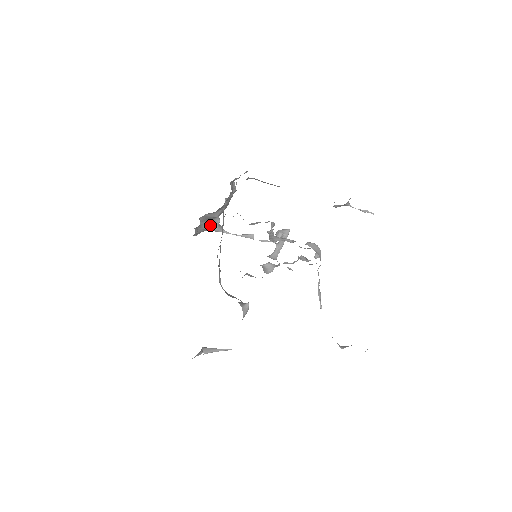
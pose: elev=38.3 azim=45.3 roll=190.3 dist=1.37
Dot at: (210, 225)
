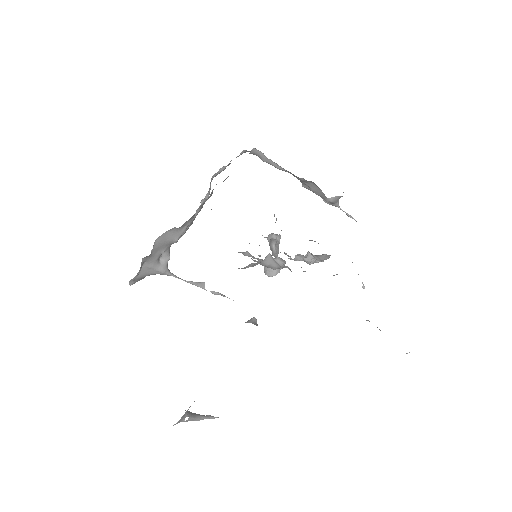
Dot at: (158, 262)
